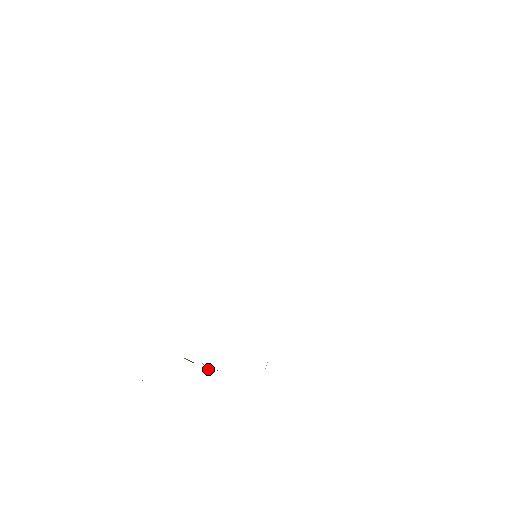
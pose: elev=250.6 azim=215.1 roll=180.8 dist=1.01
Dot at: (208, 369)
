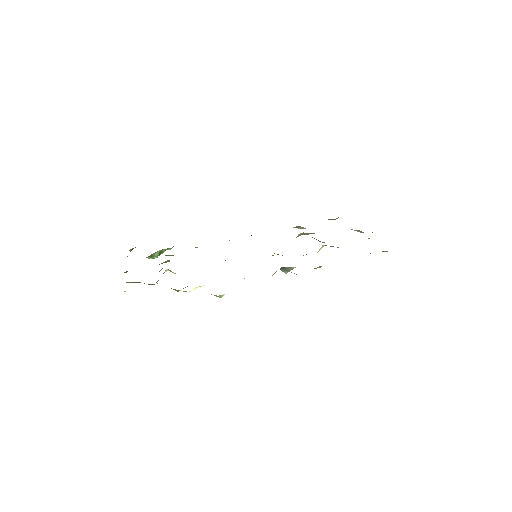
Dot at: occluded
